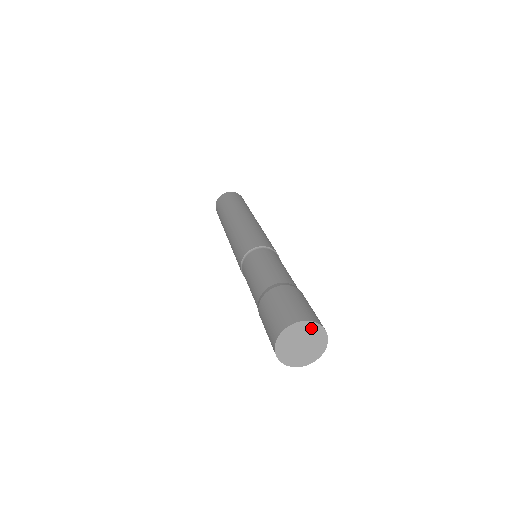
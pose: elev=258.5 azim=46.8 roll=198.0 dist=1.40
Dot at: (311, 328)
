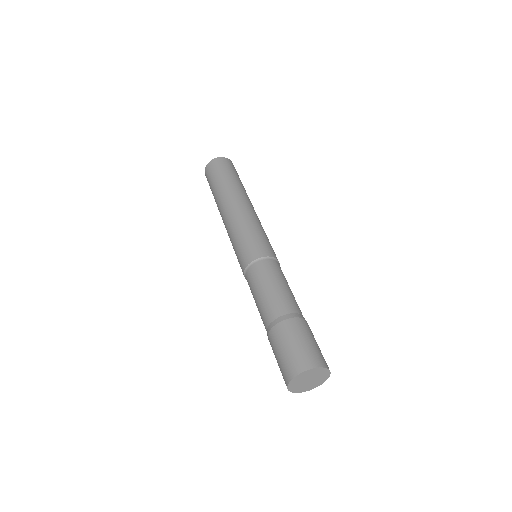
Dot at: (318, 371)
